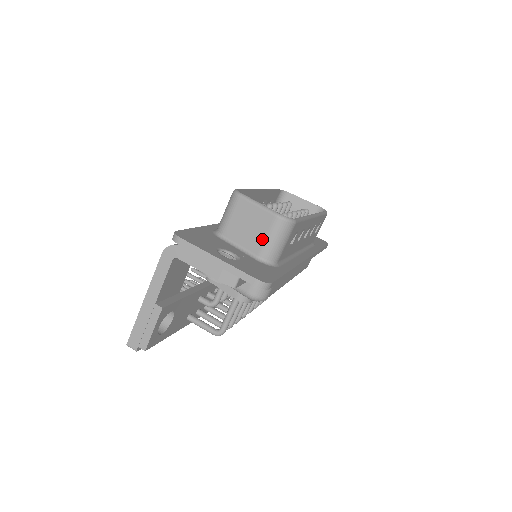
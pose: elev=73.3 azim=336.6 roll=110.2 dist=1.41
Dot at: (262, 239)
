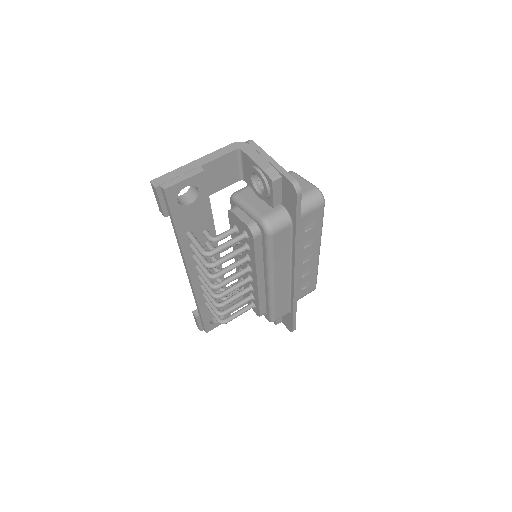
Dot at: occluded
